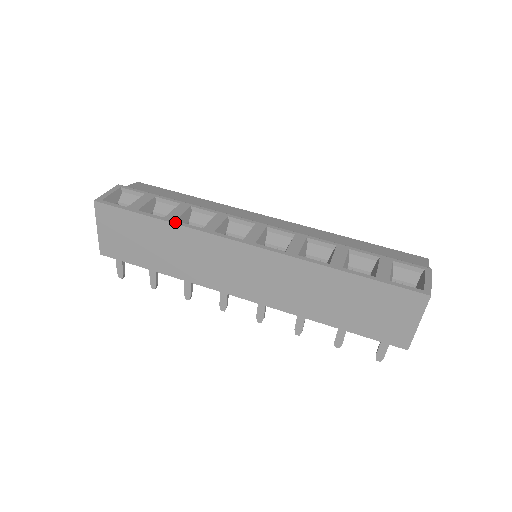
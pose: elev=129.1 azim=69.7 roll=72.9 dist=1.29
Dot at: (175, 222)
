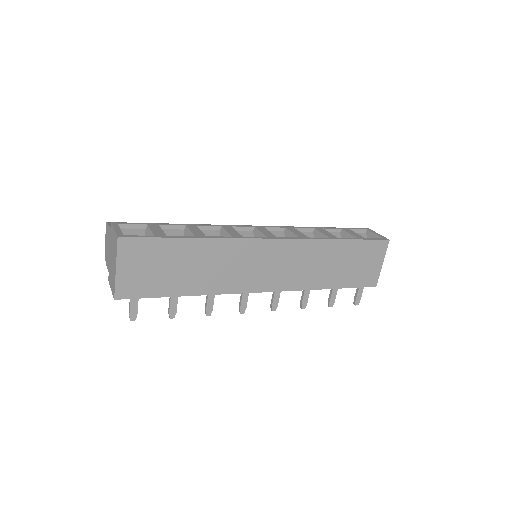
Dot at: (208, 237)
